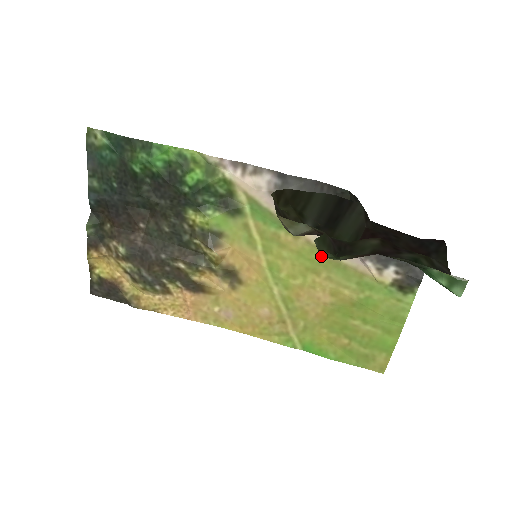
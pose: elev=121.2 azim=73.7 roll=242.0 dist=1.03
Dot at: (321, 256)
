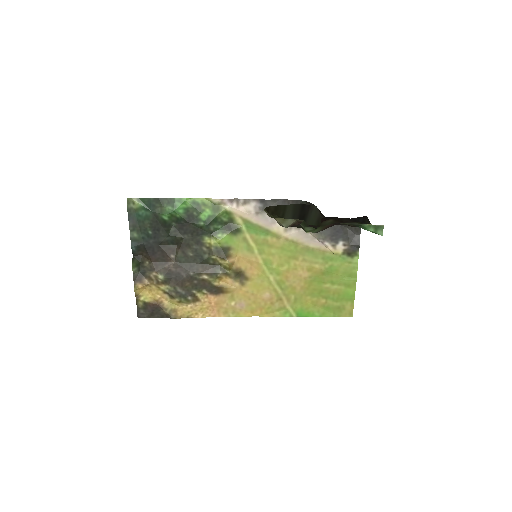
Dot at: (296, 246)
